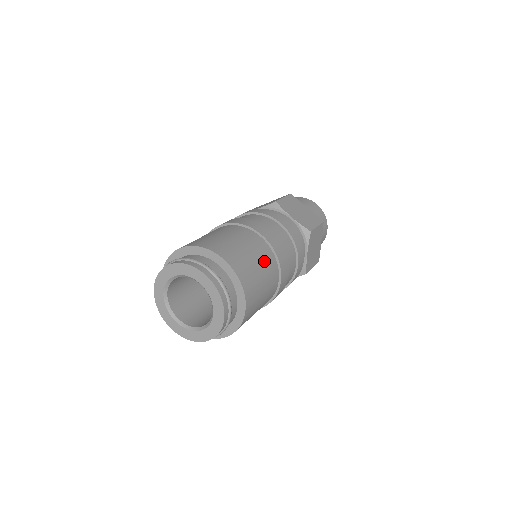
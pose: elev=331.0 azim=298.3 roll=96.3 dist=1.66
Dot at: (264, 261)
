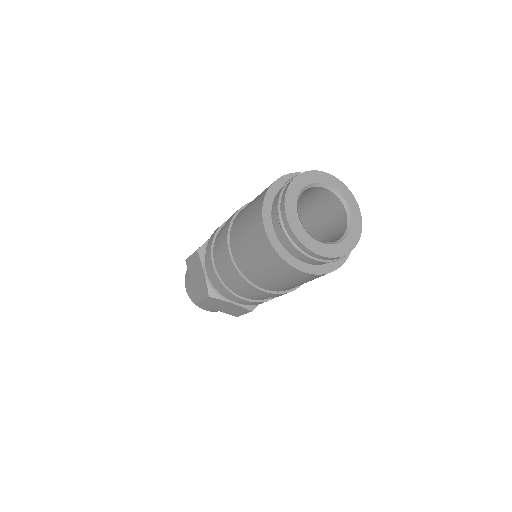
Dot at: occluded
